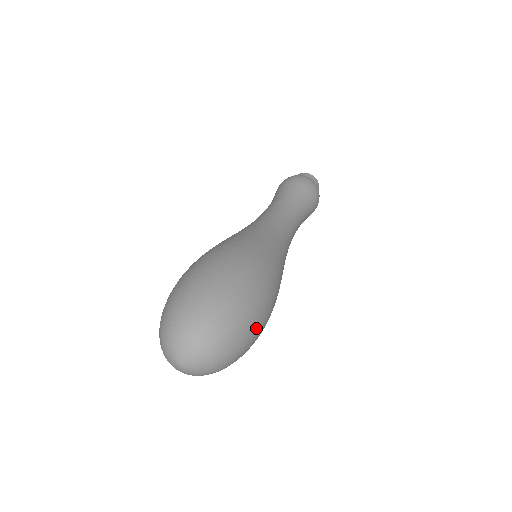
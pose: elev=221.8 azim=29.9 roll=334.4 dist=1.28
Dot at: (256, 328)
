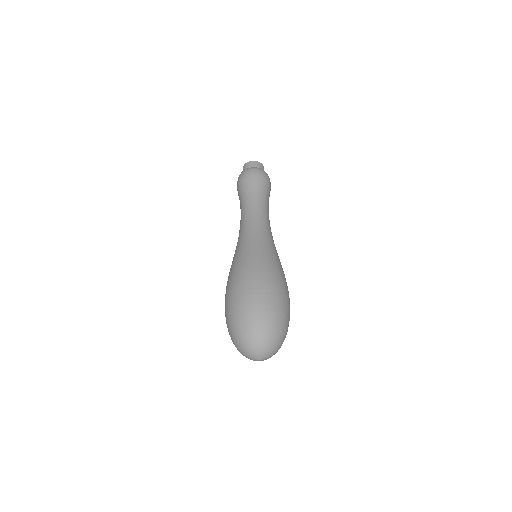
Dot at: (273, 305)
